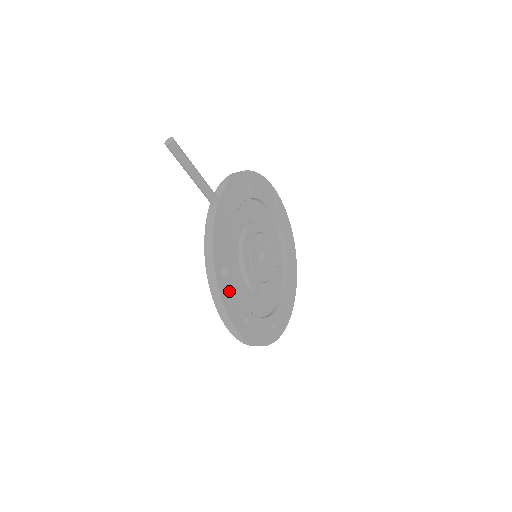
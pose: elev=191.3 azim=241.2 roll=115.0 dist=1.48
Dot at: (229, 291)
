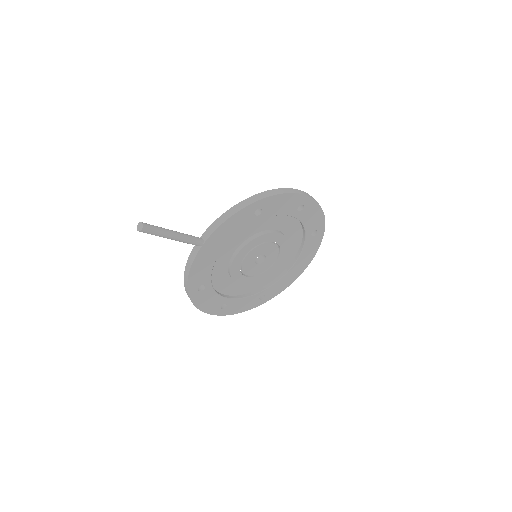
Dot at: (205, 297)
